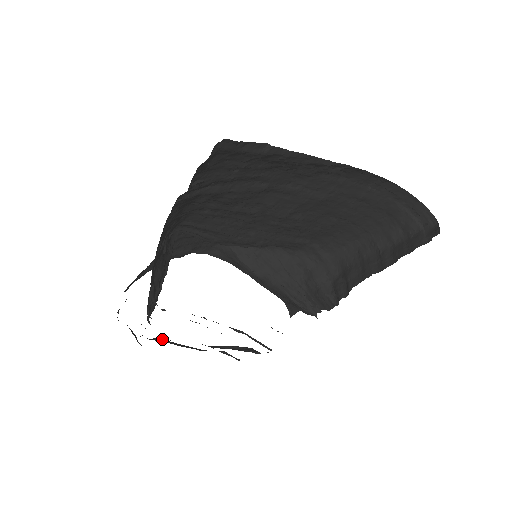
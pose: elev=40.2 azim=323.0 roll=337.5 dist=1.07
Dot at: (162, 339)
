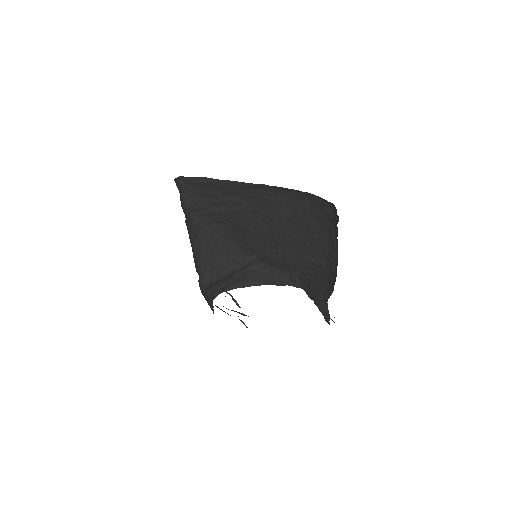
Dot at: (217, 306)
